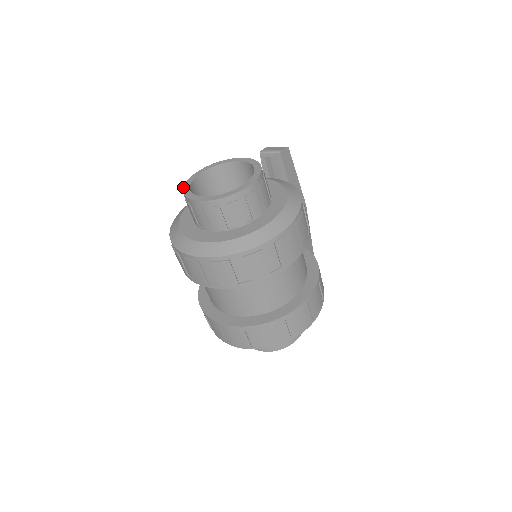
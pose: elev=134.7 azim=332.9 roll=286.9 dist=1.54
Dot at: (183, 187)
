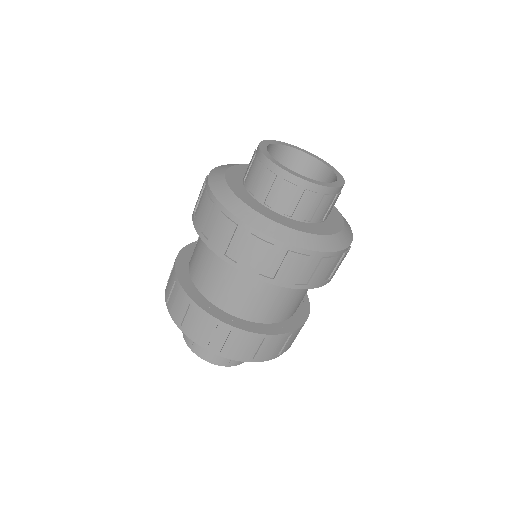
Dot at: (262, 151)
